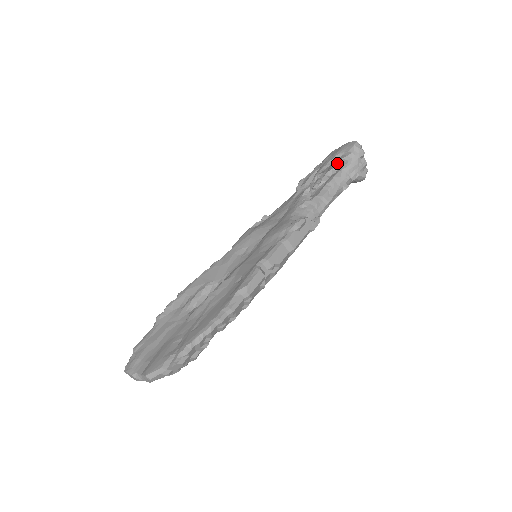
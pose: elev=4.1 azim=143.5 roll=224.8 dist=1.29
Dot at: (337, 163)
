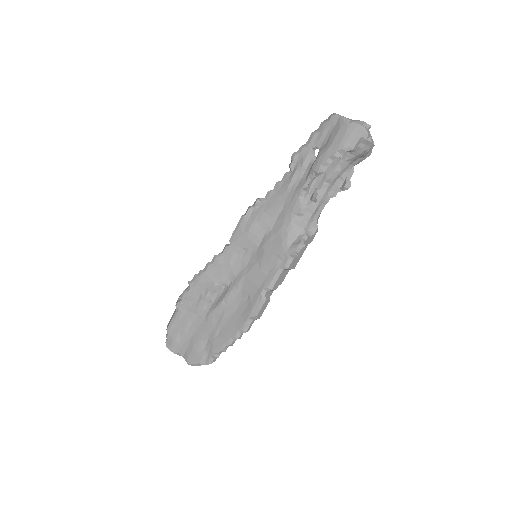
Dot at: occluded
